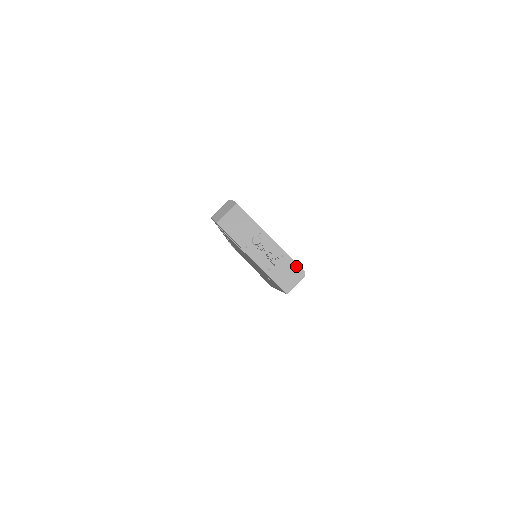
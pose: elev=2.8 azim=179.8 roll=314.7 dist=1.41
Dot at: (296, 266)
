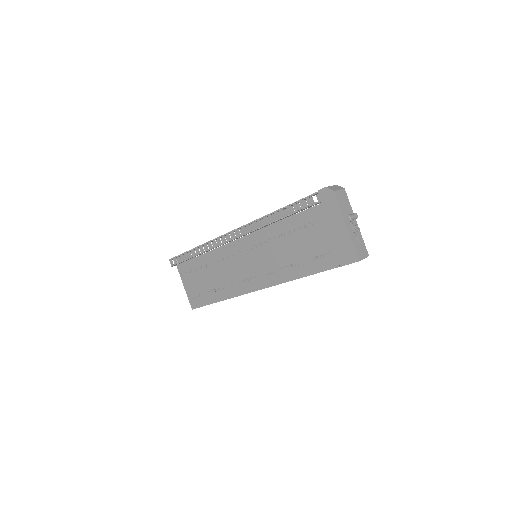
Dot at: (365, 247)
